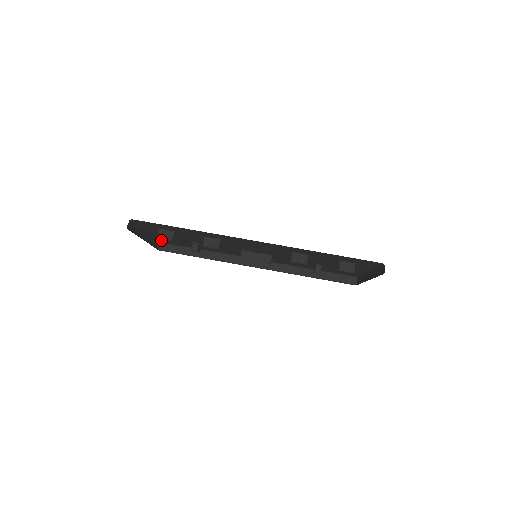
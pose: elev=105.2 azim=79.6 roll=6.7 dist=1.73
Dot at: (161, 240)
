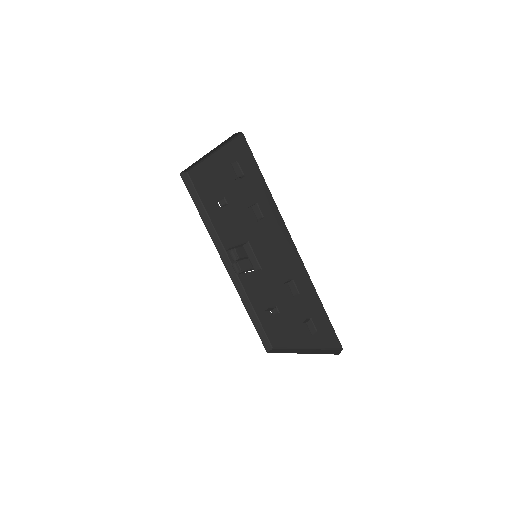
Dot at: (195, 171)
